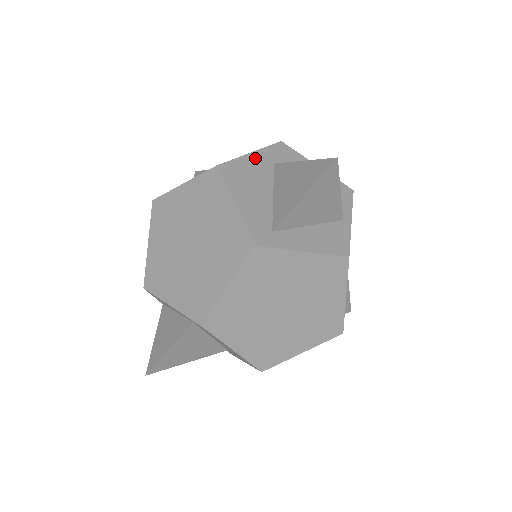
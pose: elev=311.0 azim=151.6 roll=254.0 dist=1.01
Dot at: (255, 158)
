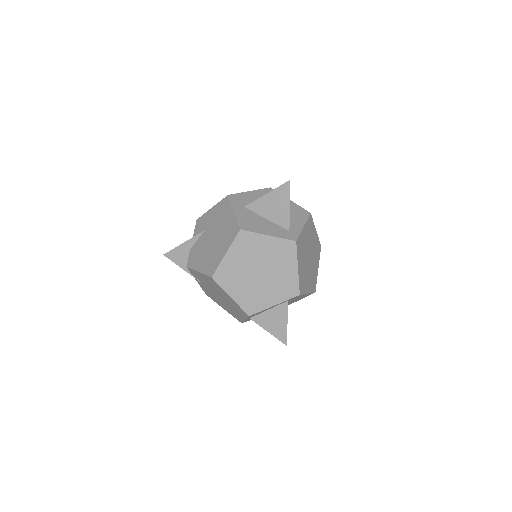
Dot at: (238, 212)
